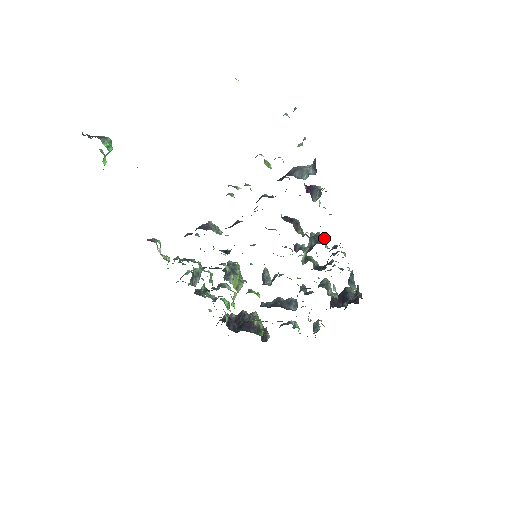
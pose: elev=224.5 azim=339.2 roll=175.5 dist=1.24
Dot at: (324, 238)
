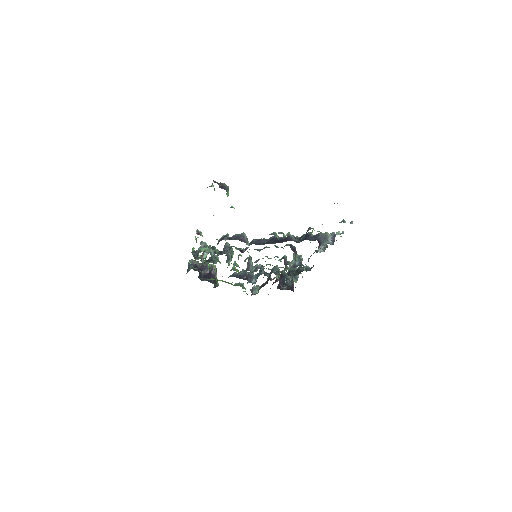
Dot at: occluded
